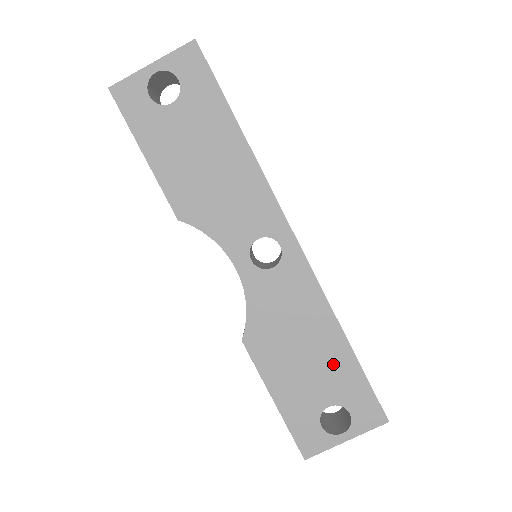
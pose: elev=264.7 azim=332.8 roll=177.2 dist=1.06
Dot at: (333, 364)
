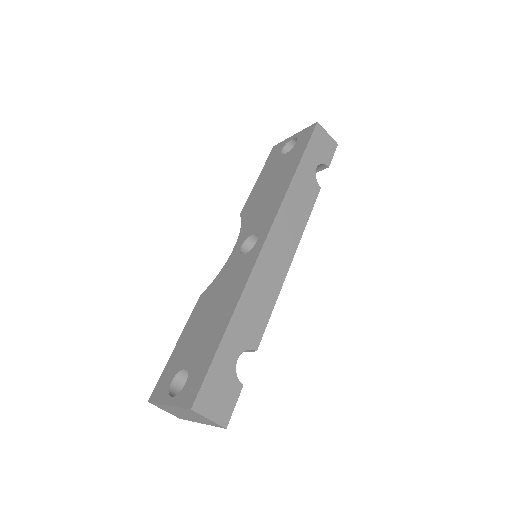
Dot at: (211, 337)
